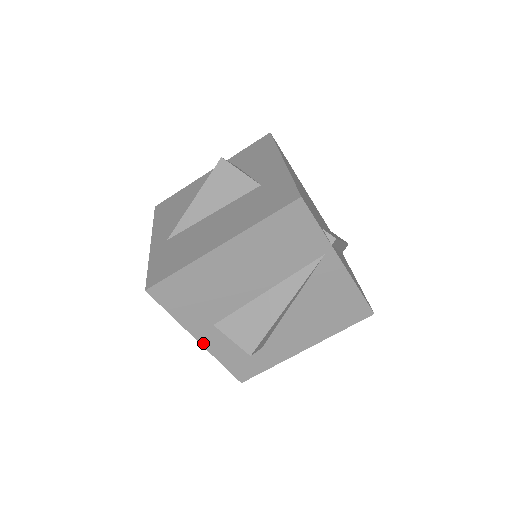
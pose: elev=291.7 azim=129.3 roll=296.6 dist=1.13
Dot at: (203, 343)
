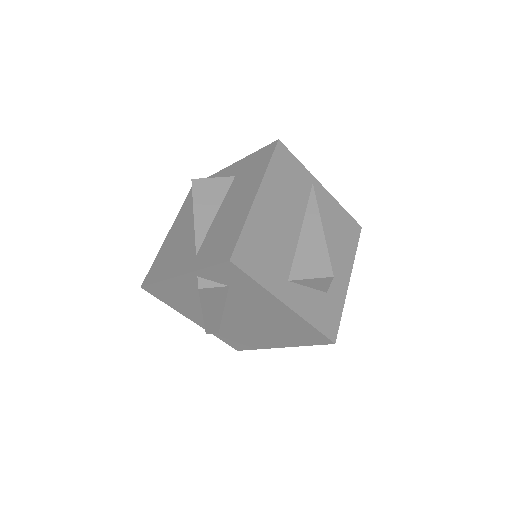
Dot at: (291, 307)
